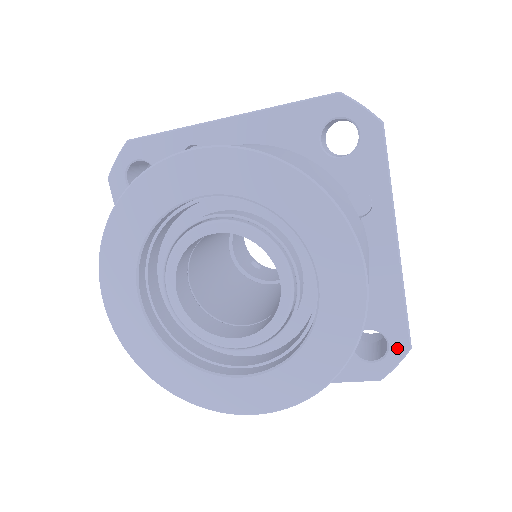
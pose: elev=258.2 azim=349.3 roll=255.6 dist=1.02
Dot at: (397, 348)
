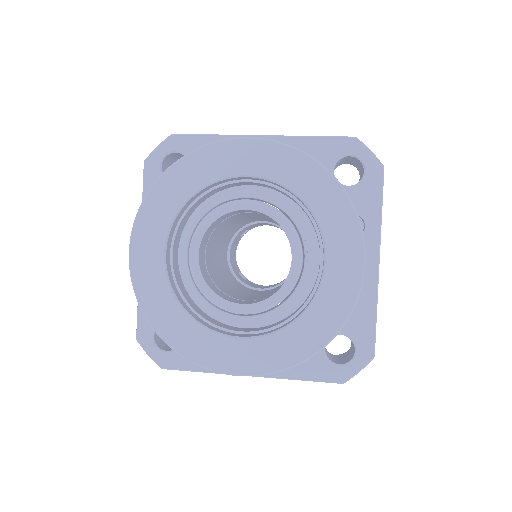
Dot at: (363, 355)
